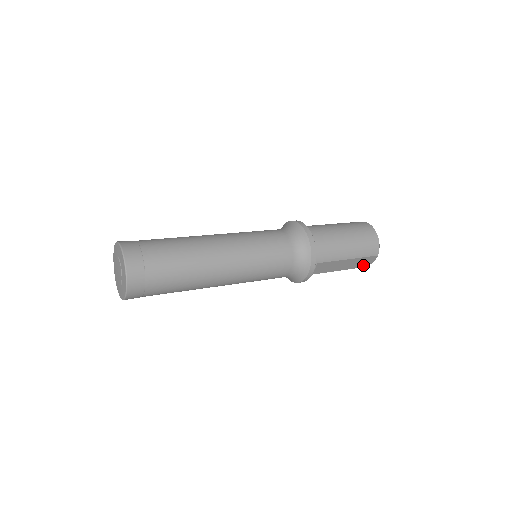
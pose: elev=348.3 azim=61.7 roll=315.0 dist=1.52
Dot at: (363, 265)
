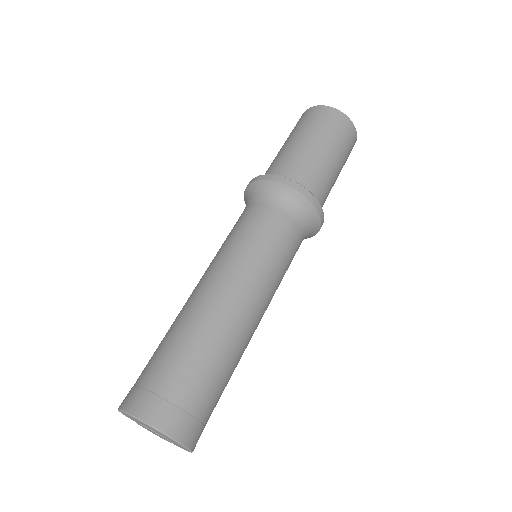
Dot at: occluded
